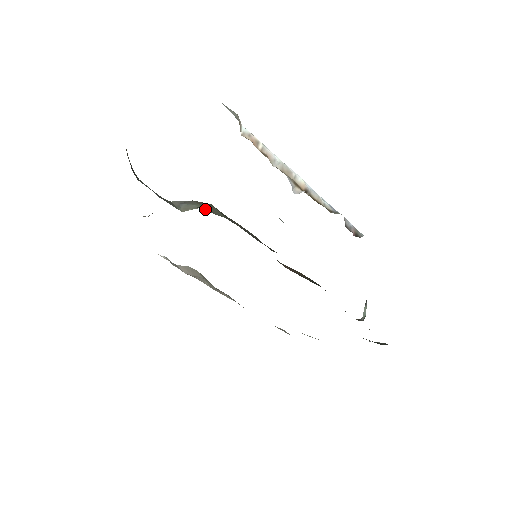
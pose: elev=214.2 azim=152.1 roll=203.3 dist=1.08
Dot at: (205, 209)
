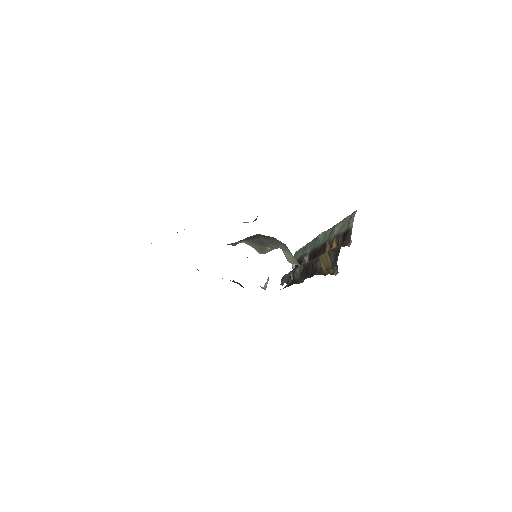
Dot at: occluded
